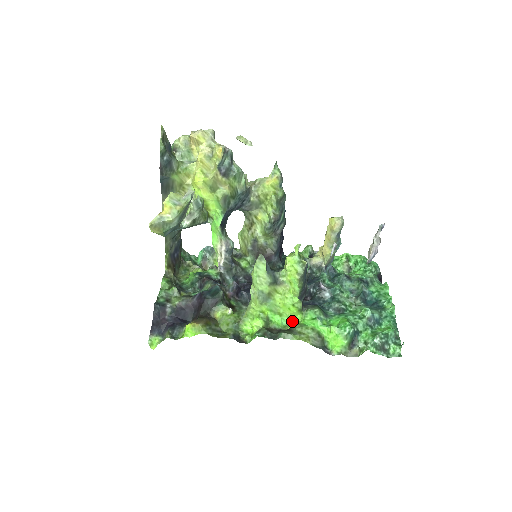
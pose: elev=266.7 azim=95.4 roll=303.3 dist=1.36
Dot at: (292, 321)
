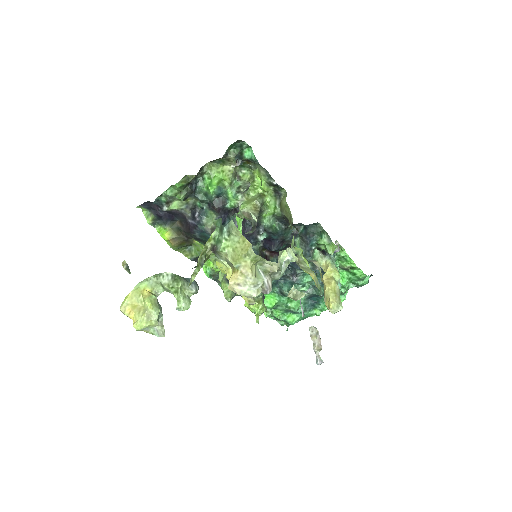
Dot at: occluded
